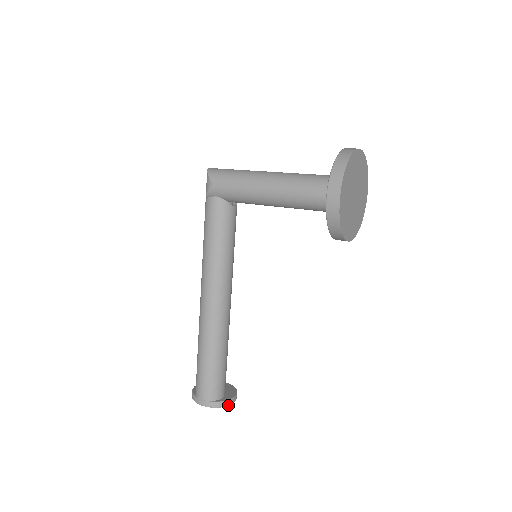
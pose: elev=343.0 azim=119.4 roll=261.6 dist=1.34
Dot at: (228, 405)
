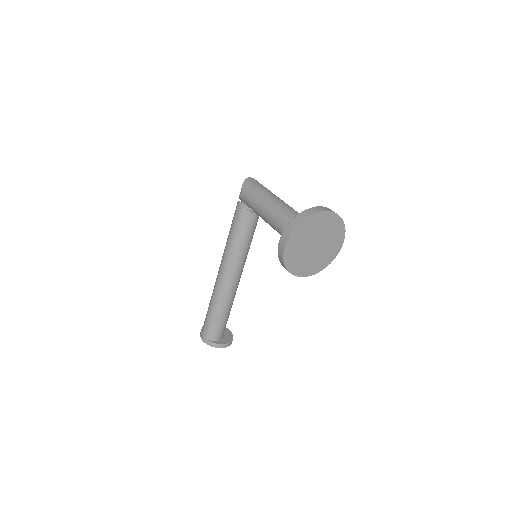
Dot at: occluded
